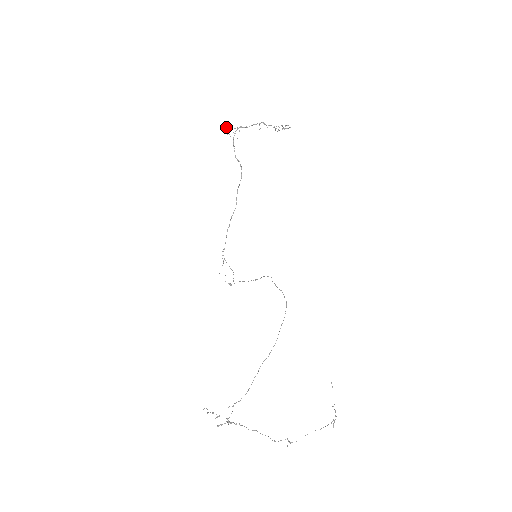
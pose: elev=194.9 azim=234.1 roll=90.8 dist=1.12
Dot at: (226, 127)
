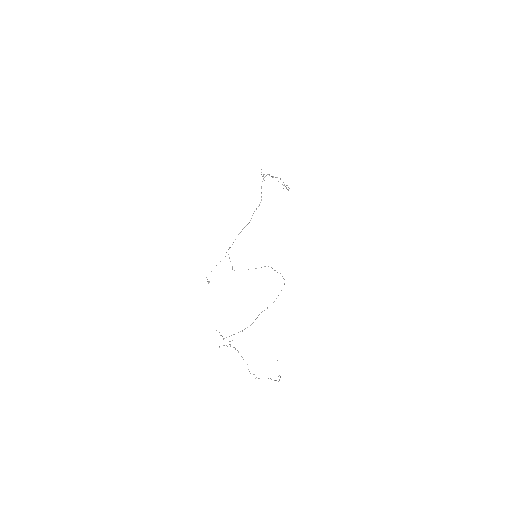
Dot at: occluded
